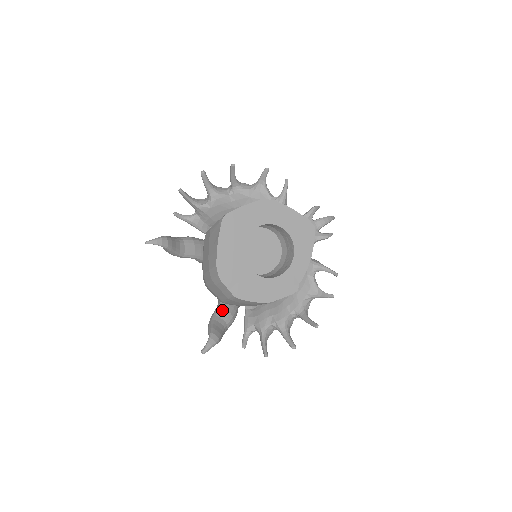
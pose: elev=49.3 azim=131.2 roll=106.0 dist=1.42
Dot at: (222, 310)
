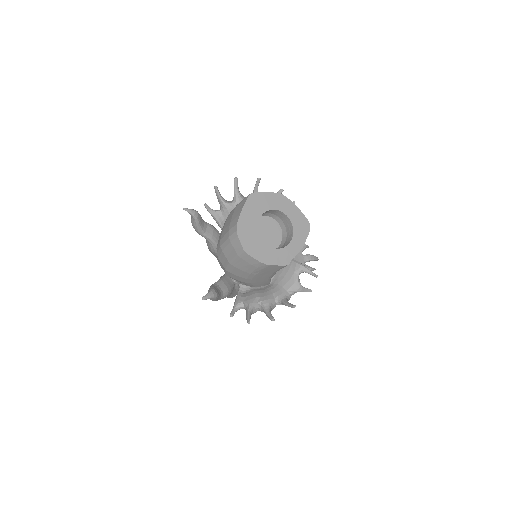
Dot at: (222, 283)
